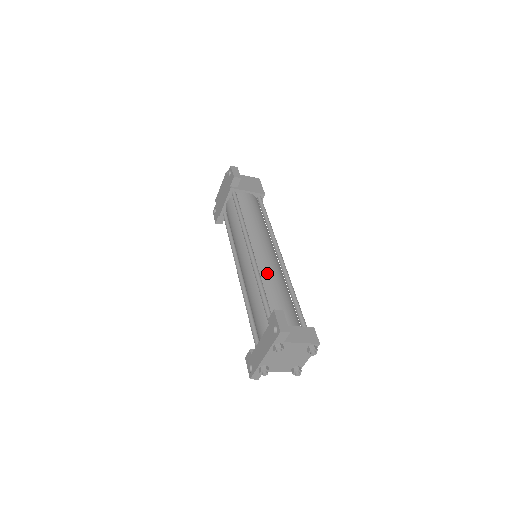
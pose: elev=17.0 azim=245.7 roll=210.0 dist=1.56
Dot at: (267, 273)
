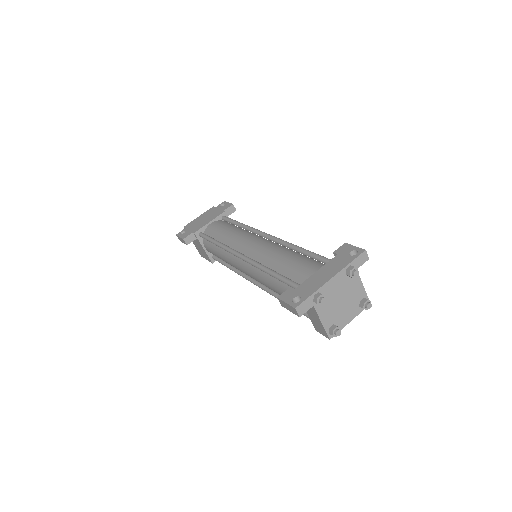
Dot at: occluded
